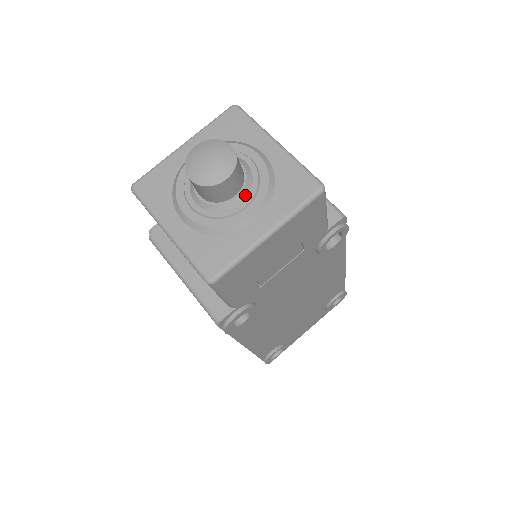
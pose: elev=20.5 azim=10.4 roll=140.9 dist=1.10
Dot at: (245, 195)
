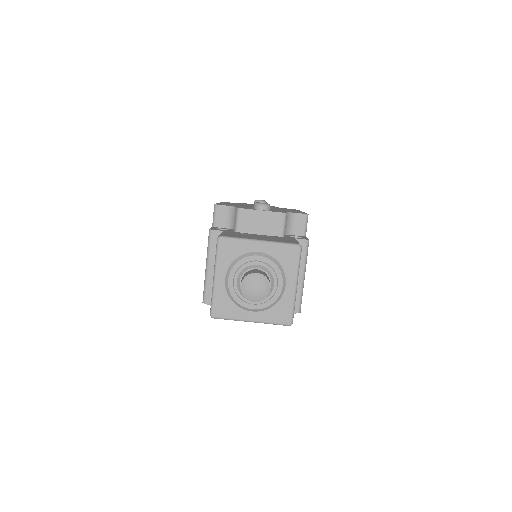
Dot at: occluded
